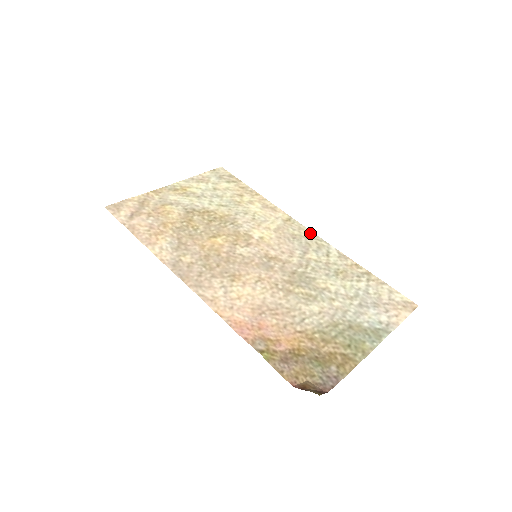
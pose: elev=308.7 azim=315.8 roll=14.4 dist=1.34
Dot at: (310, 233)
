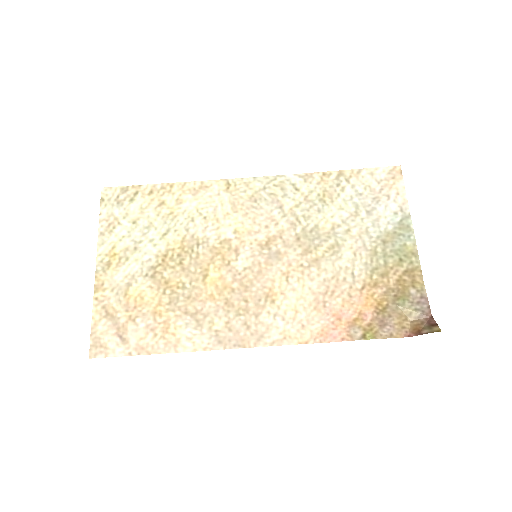
Dot at: (259, 180)
